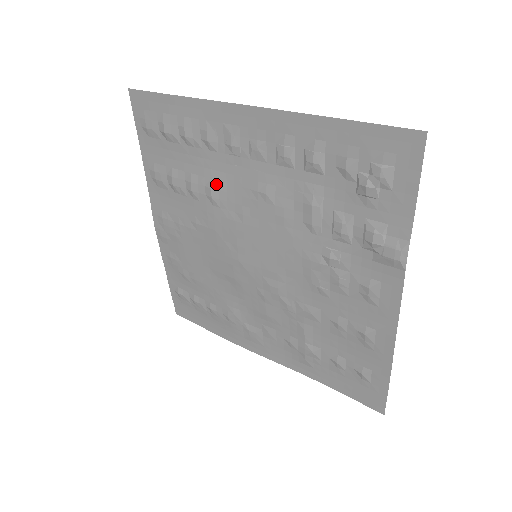
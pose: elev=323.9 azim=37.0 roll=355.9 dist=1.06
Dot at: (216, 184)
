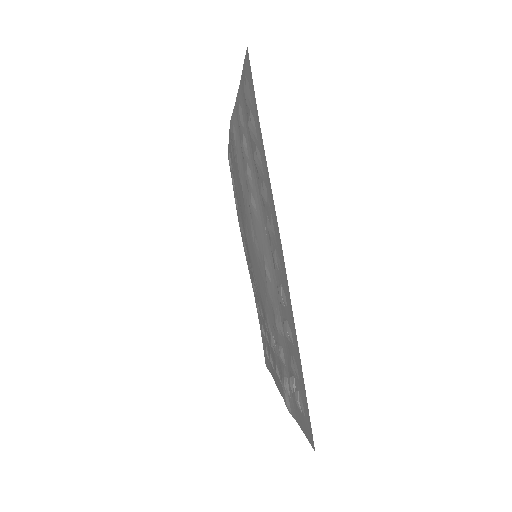
Dot at: (255, 208)
